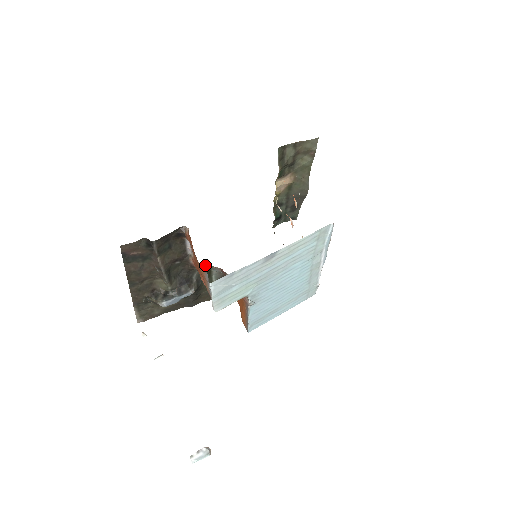
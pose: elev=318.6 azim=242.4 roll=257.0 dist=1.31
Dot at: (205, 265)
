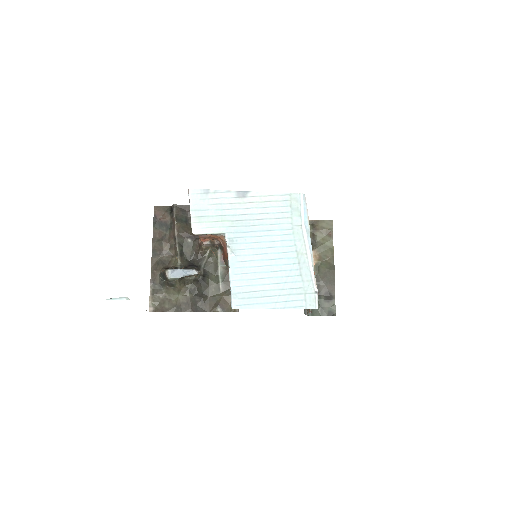
Dot at: (211, 252)
